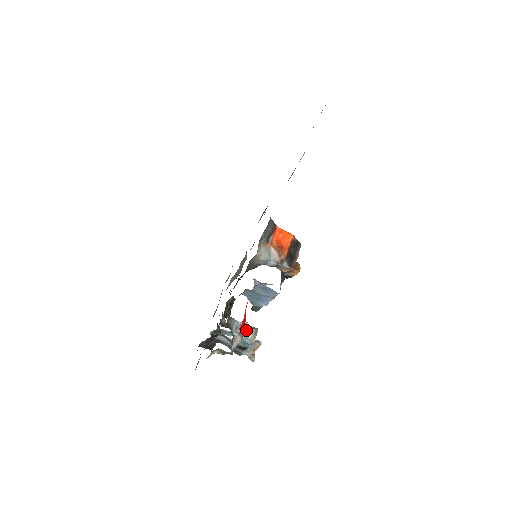
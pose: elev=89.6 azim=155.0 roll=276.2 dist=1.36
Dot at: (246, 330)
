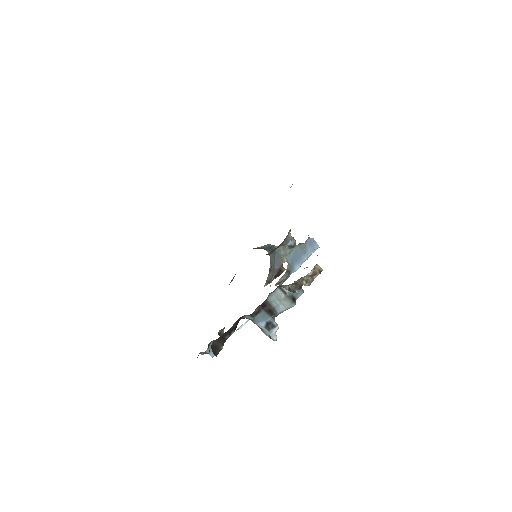
Dot at: occluded
